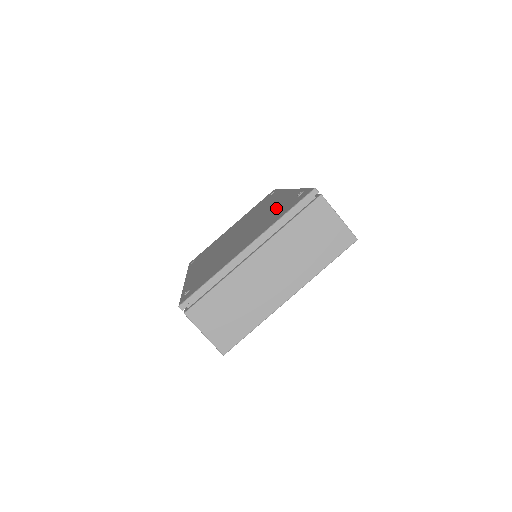
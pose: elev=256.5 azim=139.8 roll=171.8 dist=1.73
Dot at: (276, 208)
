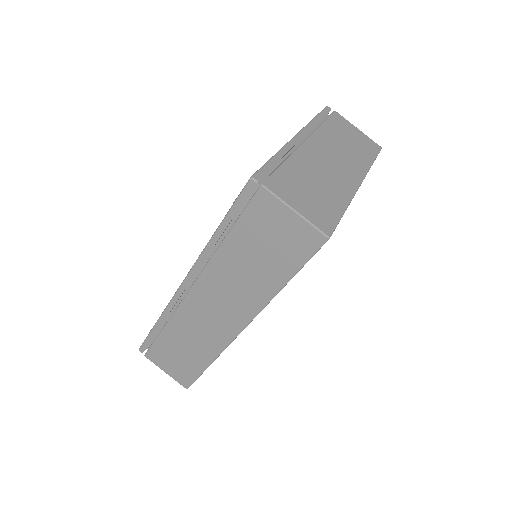
Dot at: occluded
